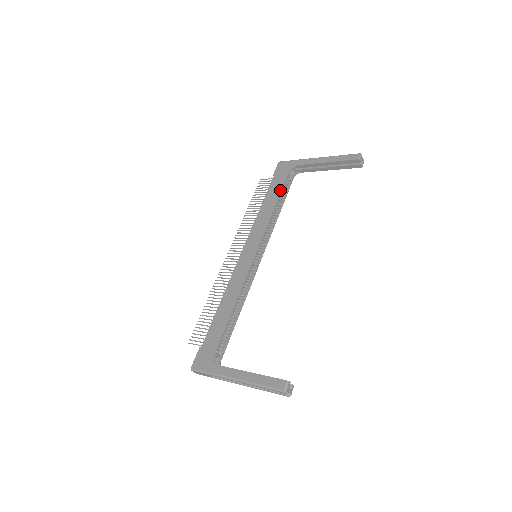
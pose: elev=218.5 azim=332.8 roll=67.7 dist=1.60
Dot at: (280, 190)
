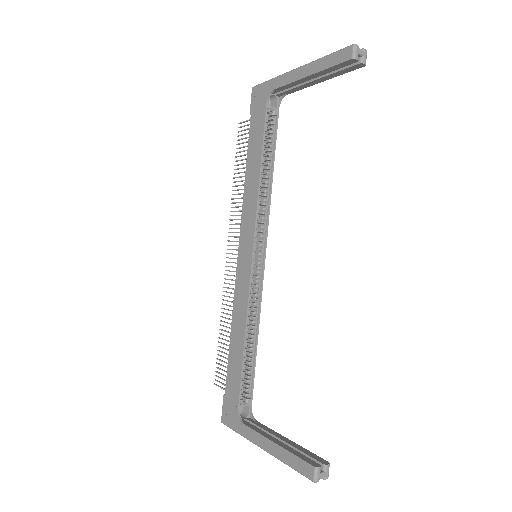
Dot at: (261, 142)
